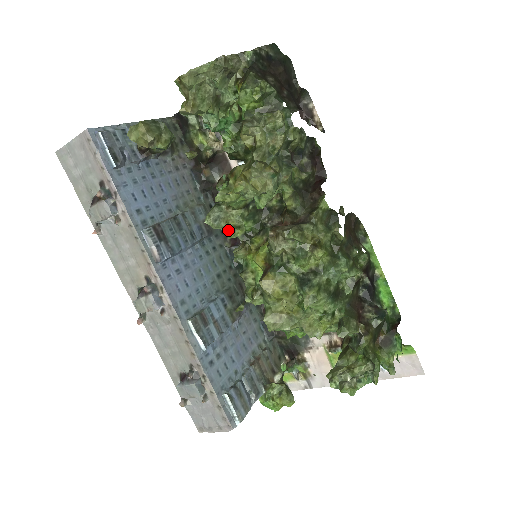
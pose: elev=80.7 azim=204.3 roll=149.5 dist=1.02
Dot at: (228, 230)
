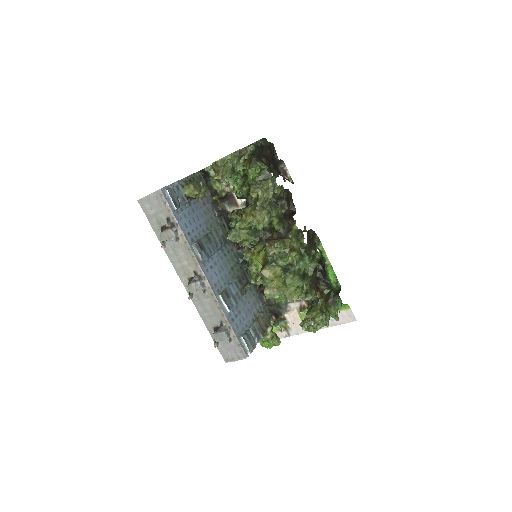
Dot at: (240, 242)
